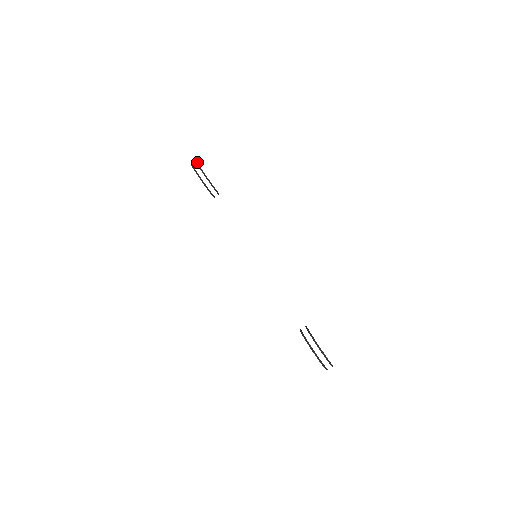
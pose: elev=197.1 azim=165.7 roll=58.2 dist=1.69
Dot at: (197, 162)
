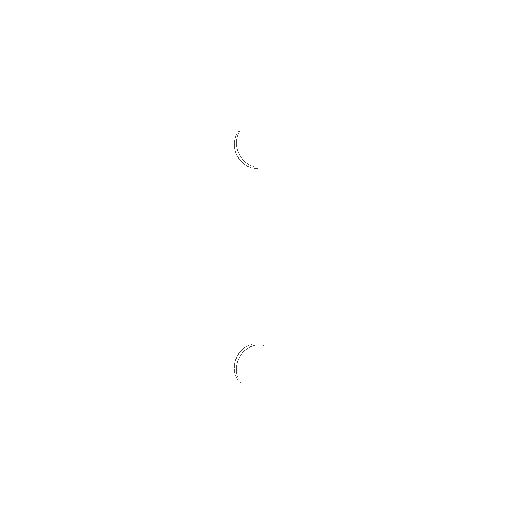
Dot at: (239, 131)
